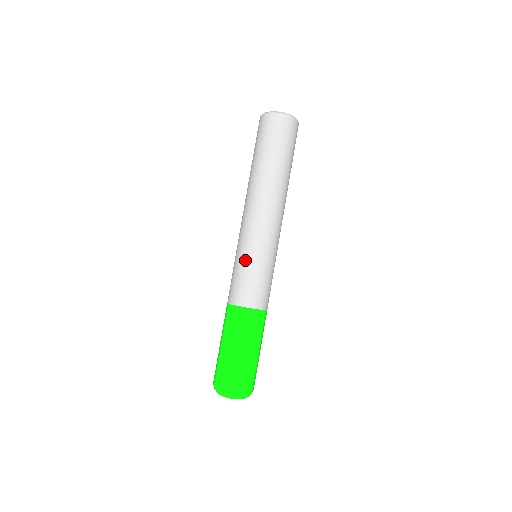
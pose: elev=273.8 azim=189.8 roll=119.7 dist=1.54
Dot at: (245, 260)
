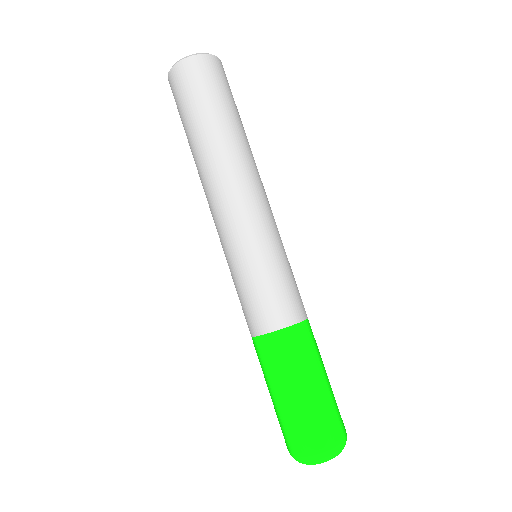
Dot at: (250, 266)
